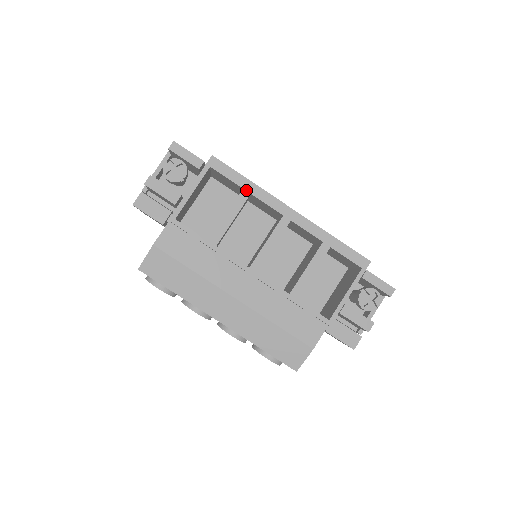
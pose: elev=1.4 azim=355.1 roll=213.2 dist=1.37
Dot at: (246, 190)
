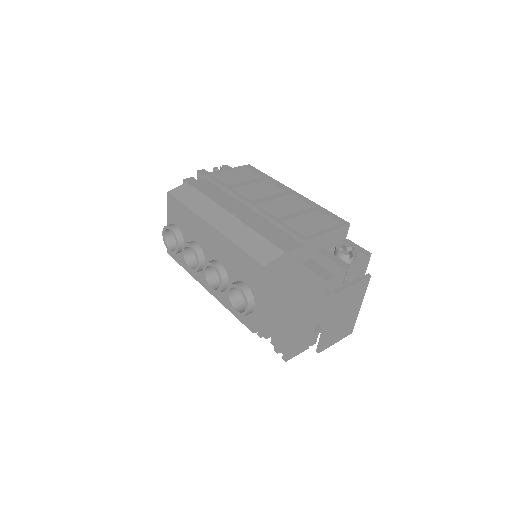
Dot at: (265, 178)
